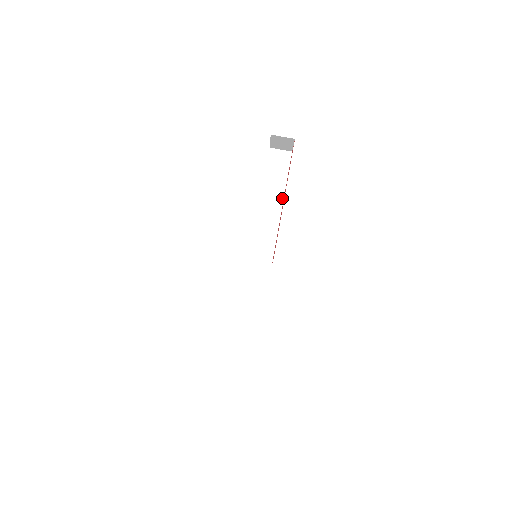
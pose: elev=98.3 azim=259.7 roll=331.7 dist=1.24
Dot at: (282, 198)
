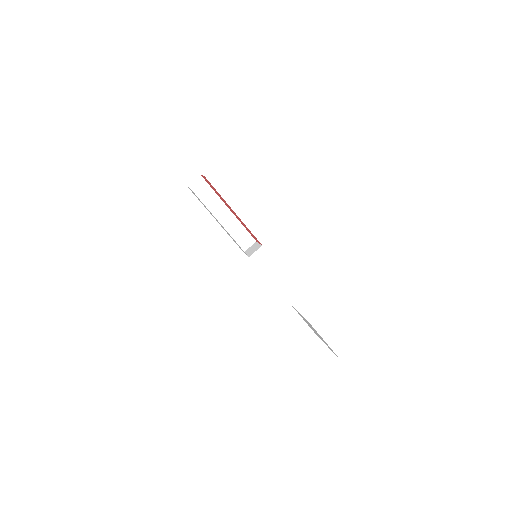
Dot at: (224, 205)
